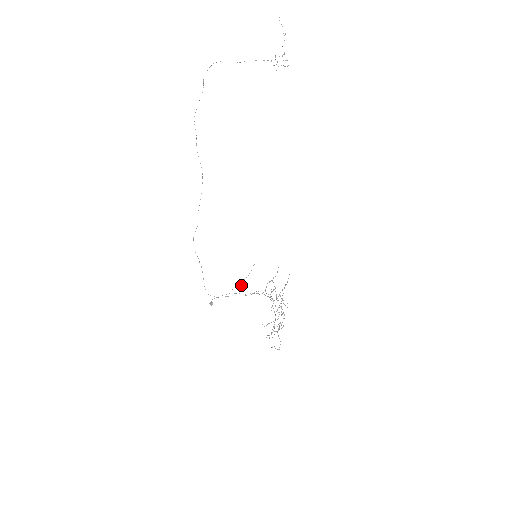
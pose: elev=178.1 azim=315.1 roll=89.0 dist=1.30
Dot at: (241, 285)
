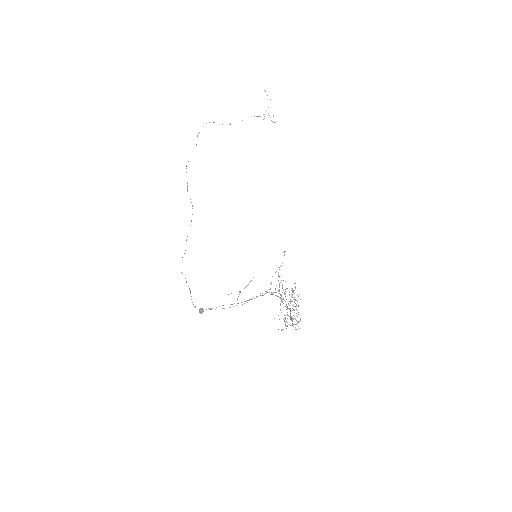
Dot at: (239, 294)
